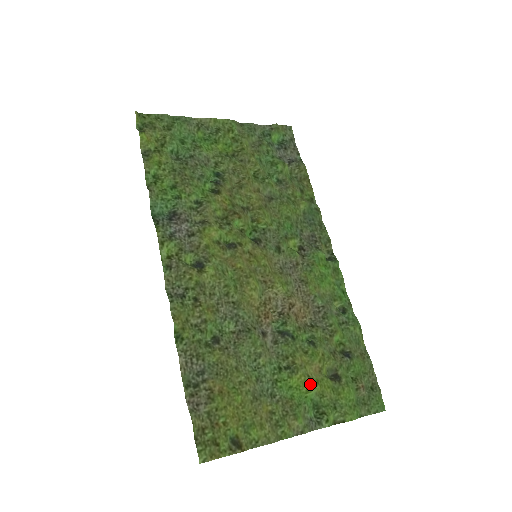
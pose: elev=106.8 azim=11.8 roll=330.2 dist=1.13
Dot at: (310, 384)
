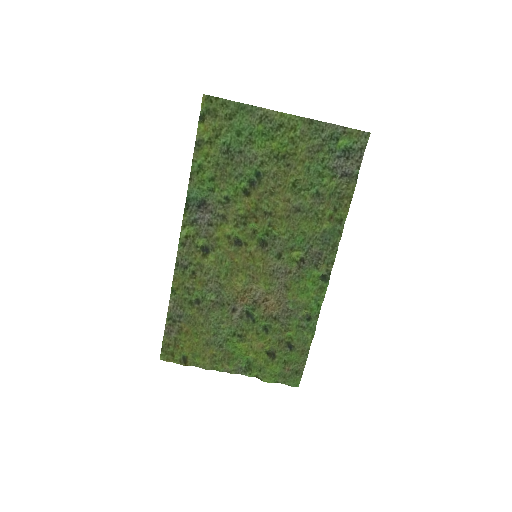
Dot at: (249, 352)
